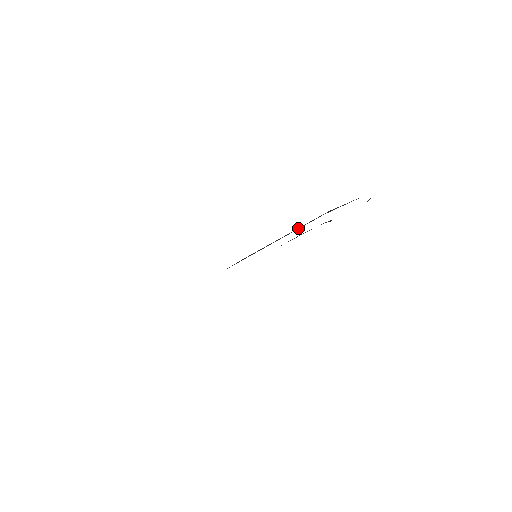
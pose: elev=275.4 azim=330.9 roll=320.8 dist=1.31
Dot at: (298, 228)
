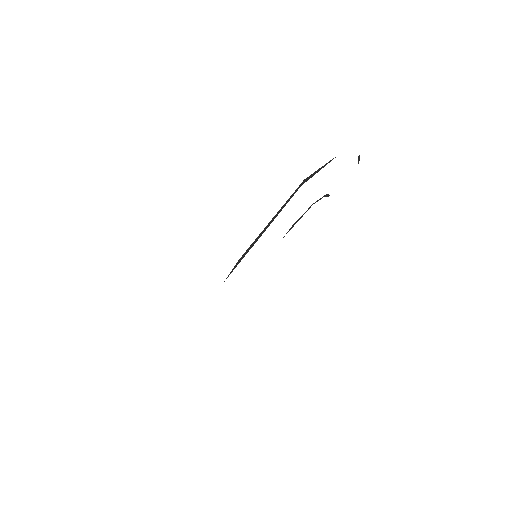
Dot at: (279, 210)
